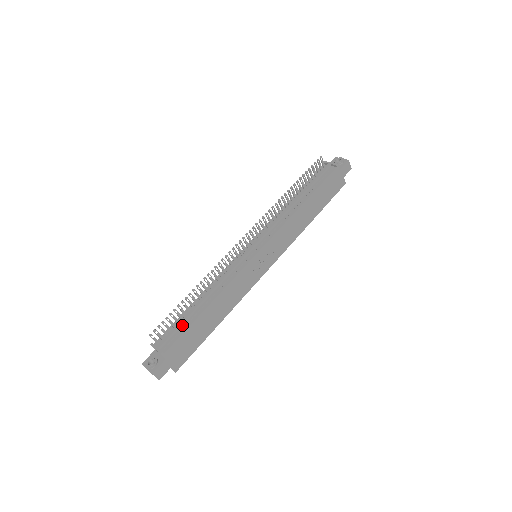
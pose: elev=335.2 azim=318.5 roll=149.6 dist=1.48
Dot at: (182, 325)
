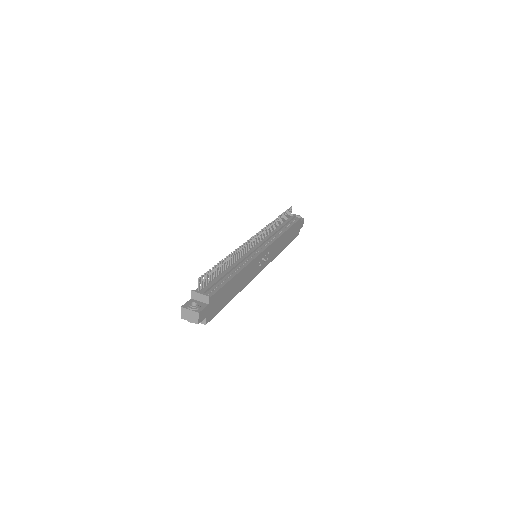
Dot at: (218, 282)
